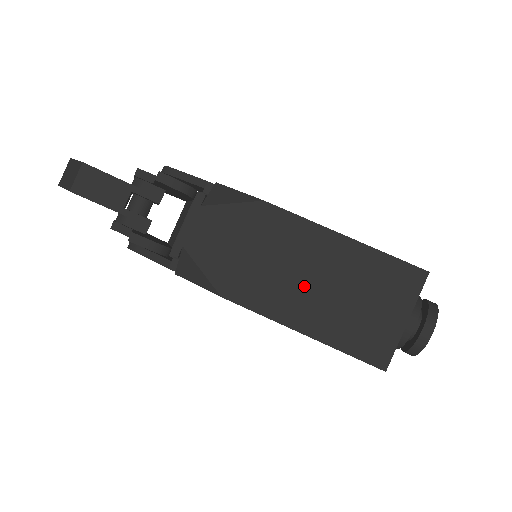
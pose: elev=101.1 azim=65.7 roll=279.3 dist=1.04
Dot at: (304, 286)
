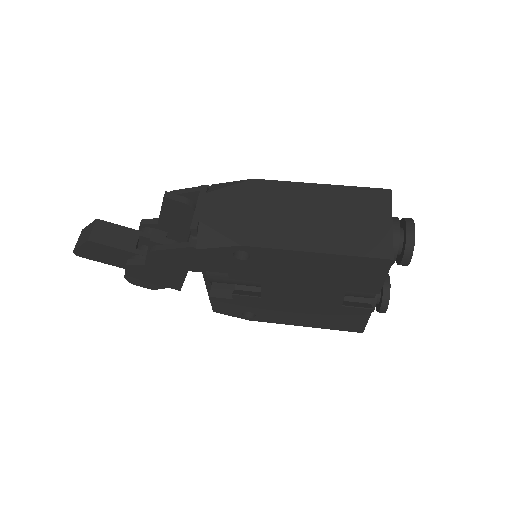
Dot at: (304, 221)
